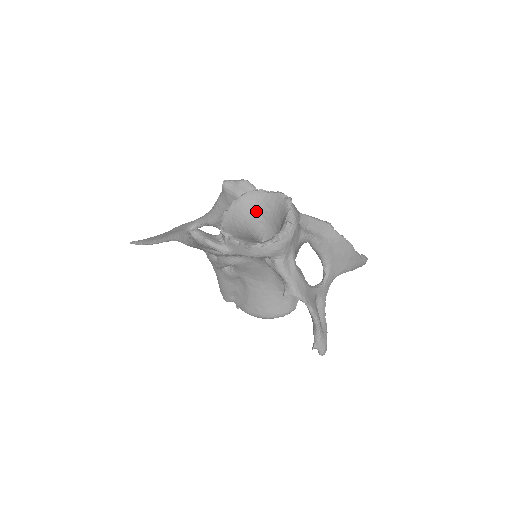
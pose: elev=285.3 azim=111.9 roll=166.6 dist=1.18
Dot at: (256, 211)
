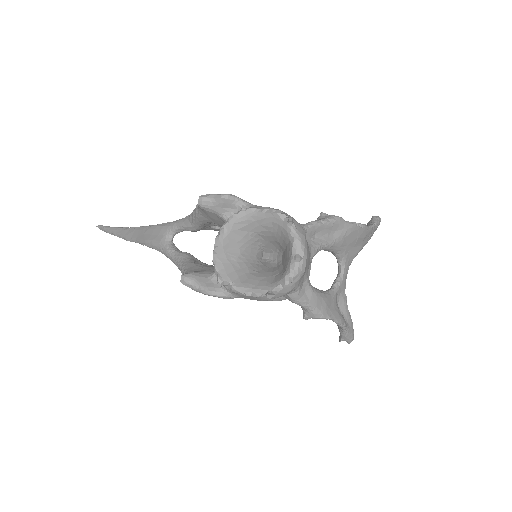
Dot at: (250, 233)
